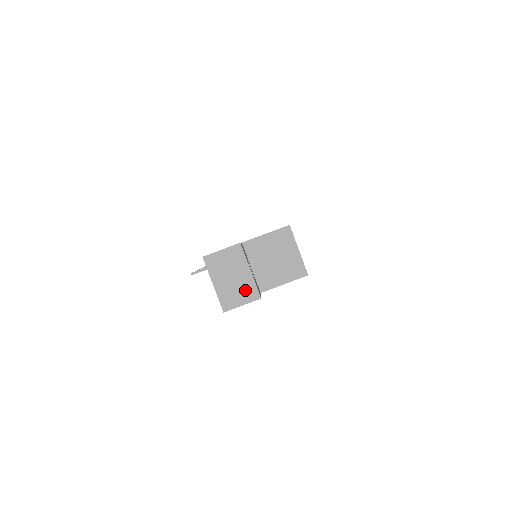
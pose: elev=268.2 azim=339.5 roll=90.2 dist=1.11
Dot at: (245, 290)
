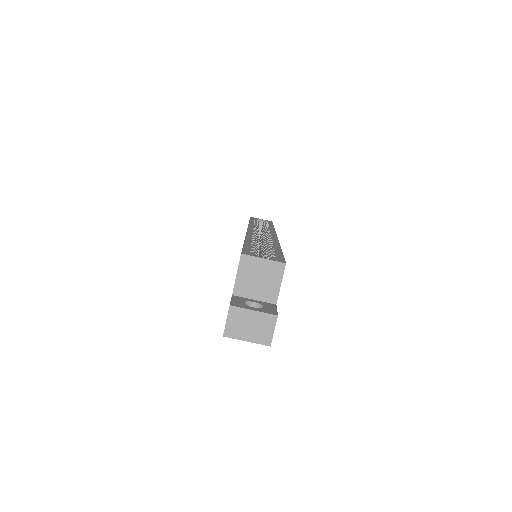
Dot at: (265, 323)
